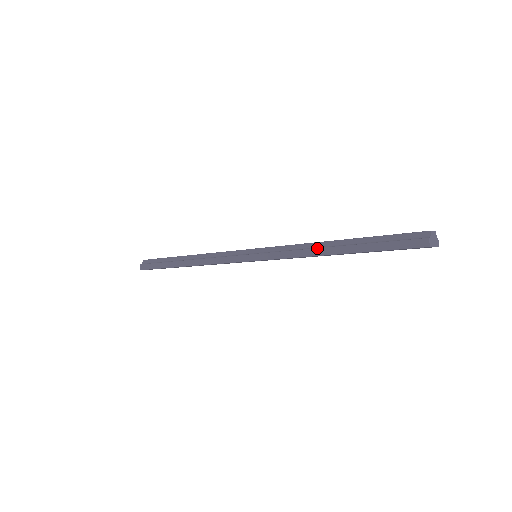
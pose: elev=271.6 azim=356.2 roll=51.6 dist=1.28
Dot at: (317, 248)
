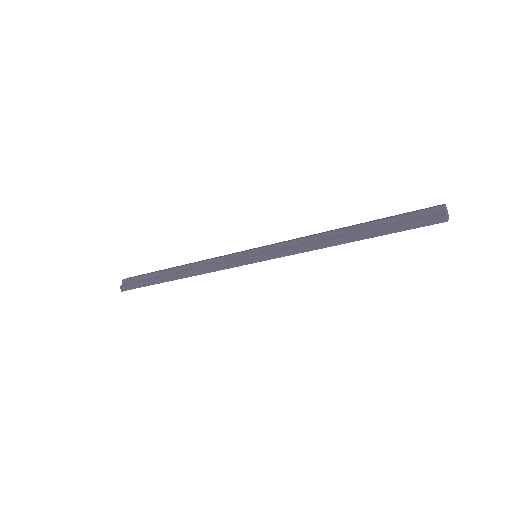
Dot at: (327, 239)
